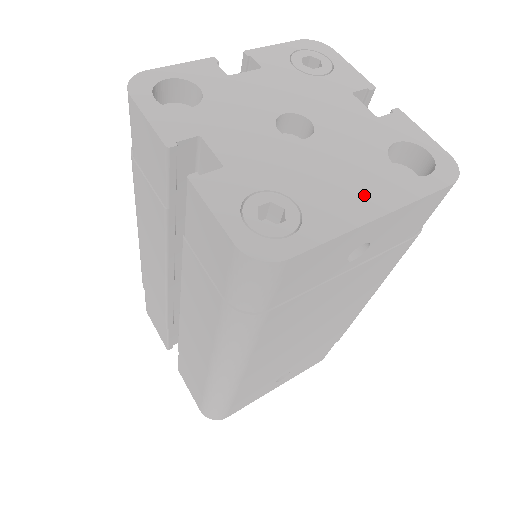
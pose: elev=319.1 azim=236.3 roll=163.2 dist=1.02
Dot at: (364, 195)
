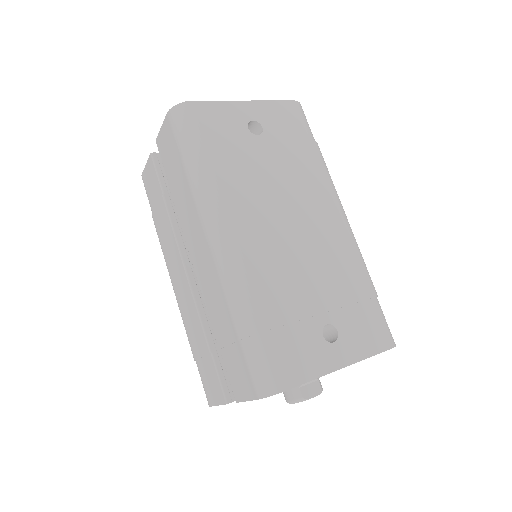
Dot at: occluded
